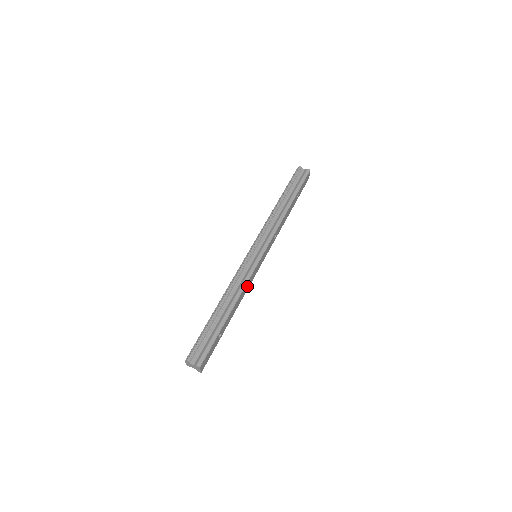
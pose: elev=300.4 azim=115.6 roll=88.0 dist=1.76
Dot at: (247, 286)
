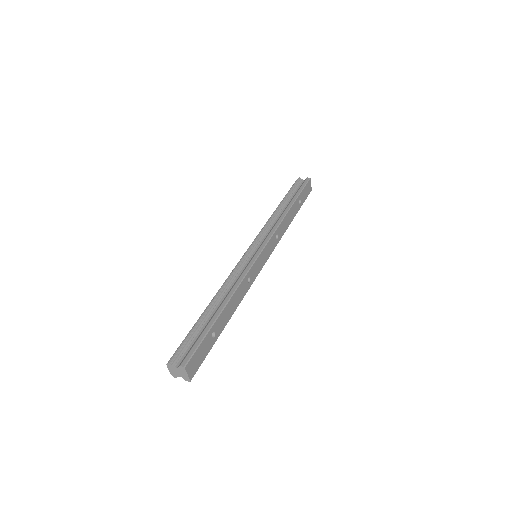
Dot at: (246, 284)
